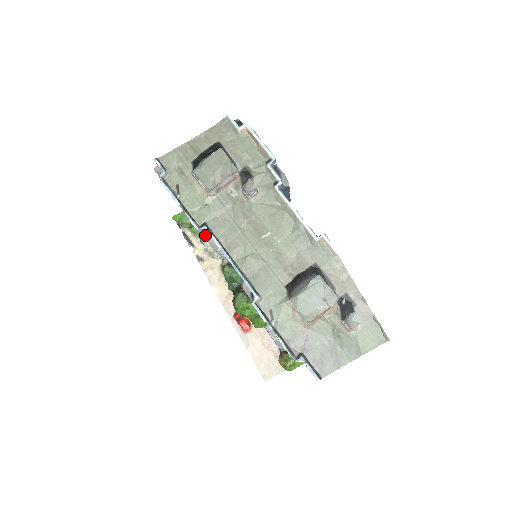
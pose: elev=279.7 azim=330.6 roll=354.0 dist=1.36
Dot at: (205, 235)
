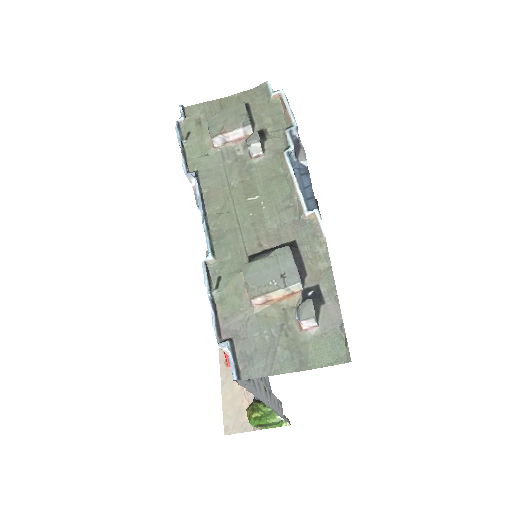
Dot at: (195, 189)
